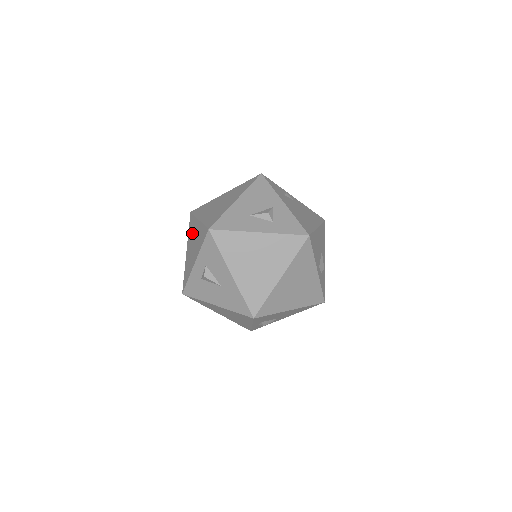
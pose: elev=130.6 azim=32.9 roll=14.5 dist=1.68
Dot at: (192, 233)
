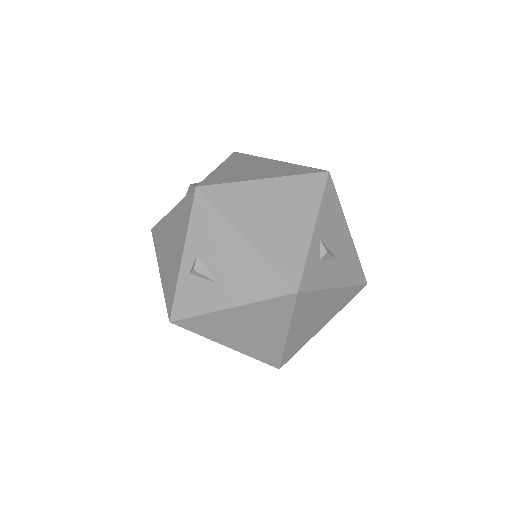
Dot at: occluded
